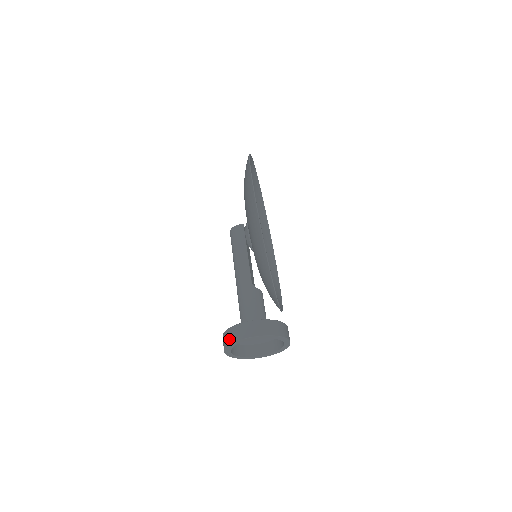
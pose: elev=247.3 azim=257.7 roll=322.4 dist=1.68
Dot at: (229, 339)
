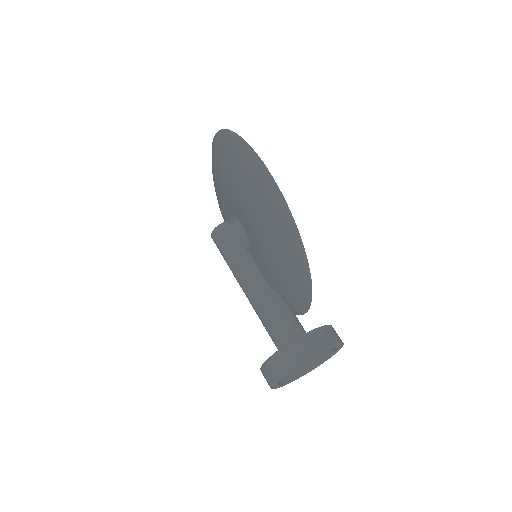
Dot at: (282, 366)
